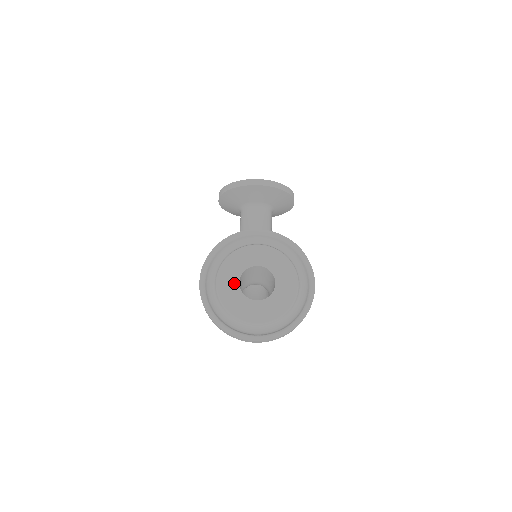
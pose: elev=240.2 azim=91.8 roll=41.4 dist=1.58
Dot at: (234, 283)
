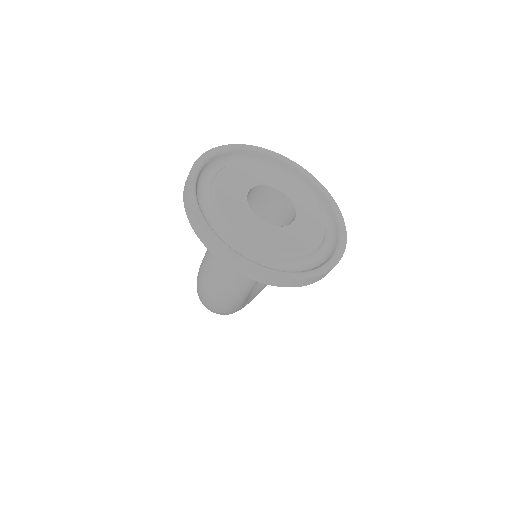
Dot at: (245, 183)
